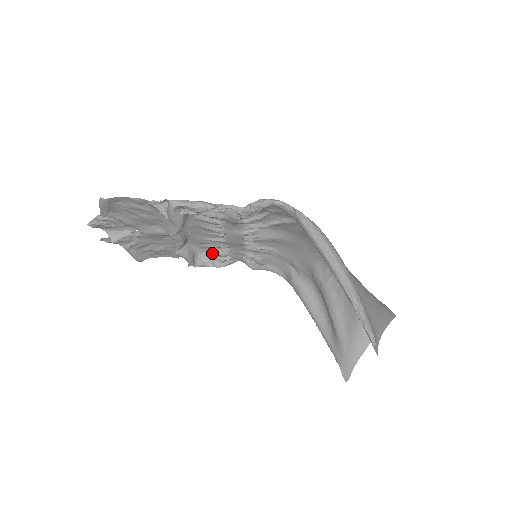
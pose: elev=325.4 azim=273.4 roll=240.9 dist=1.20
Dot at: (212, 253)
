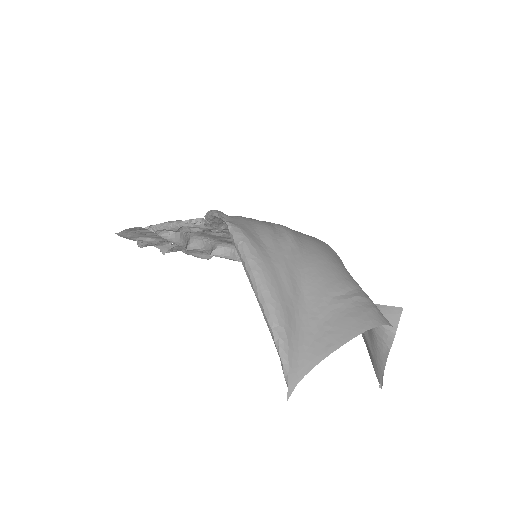
Dot at: occluded
